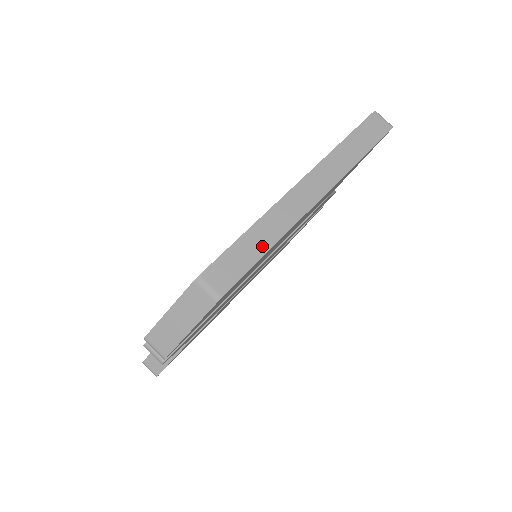
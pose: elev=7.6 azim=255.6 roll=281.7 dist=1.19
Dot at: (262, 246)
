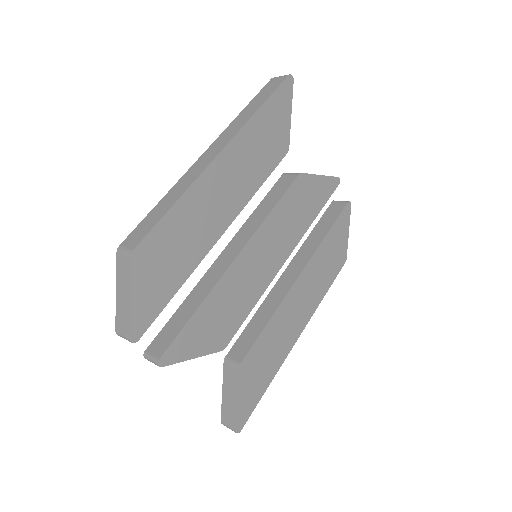
Dot at: (170, 203)
